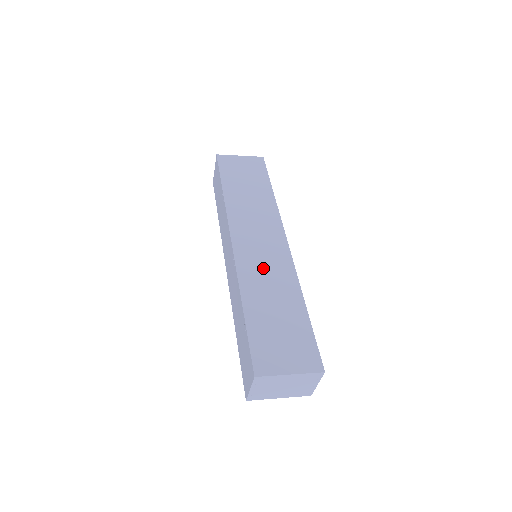
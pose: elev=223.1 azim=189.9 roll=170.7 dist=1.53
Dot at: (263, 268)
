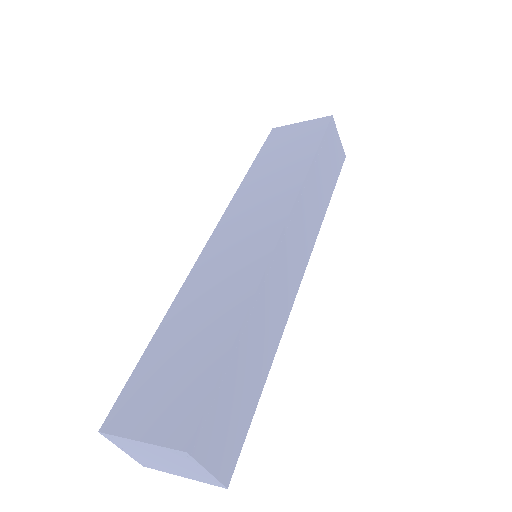
Dot at: (221, 272)
